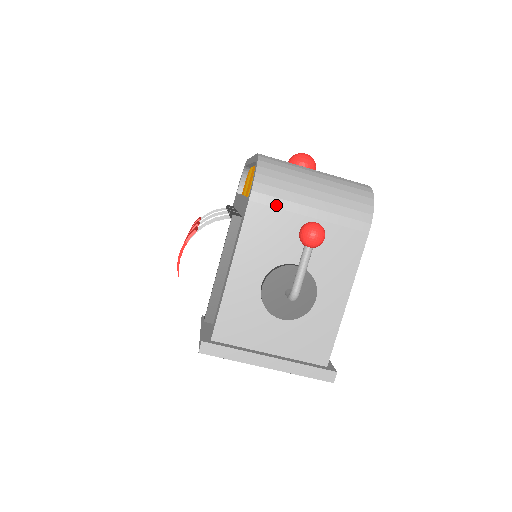
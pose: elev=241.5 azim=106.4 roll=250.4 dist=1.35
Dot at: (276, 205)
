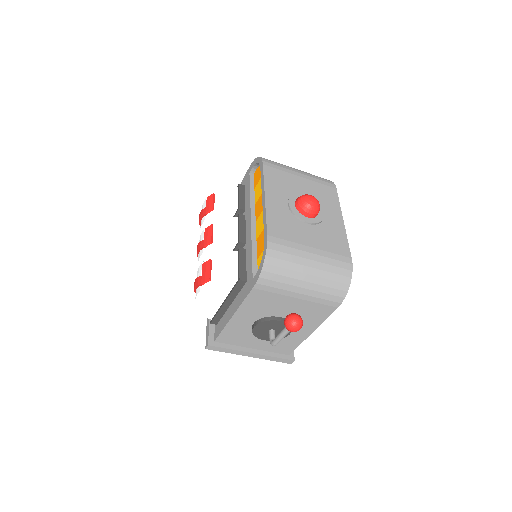
Dot at: (273, 291)
